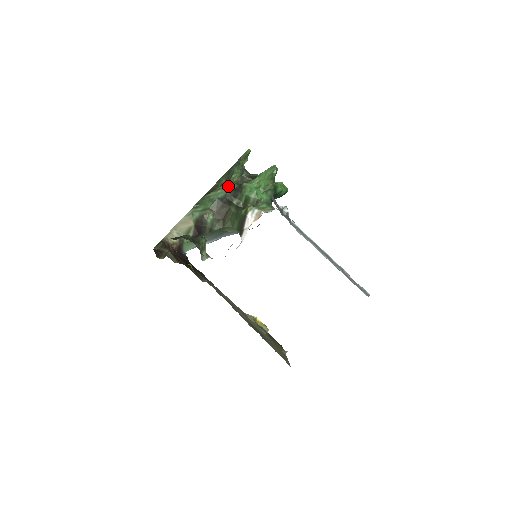
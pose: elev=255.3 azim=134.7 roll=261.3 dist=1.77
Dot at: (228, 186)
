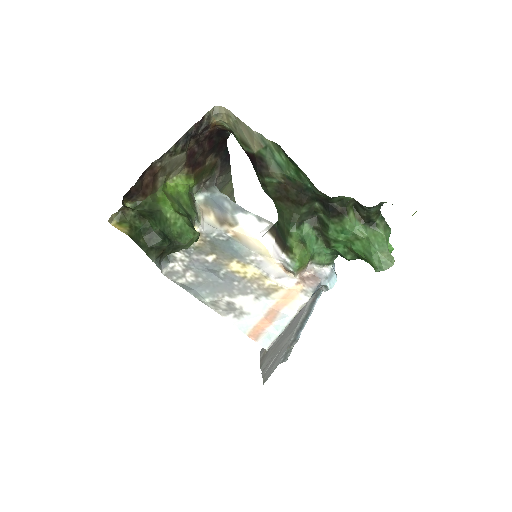
Dot at: (329, 197)
